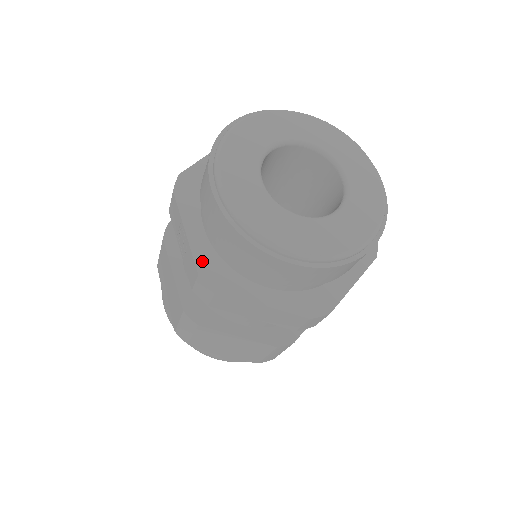
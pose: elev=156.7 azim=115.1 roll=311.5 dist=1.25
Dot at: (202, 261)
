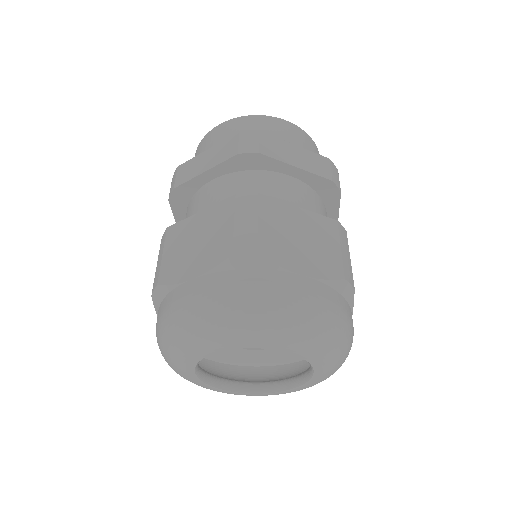
Dot at: occluded
